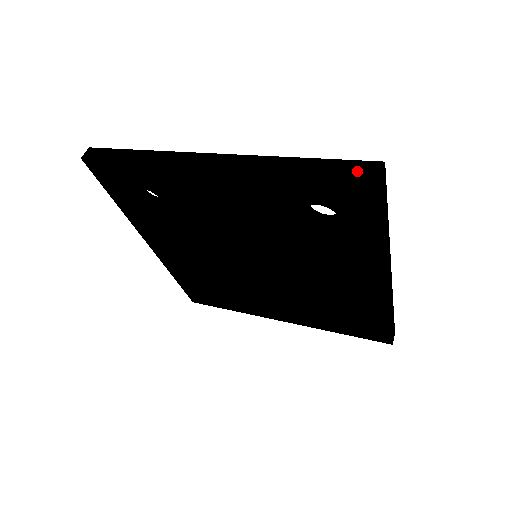
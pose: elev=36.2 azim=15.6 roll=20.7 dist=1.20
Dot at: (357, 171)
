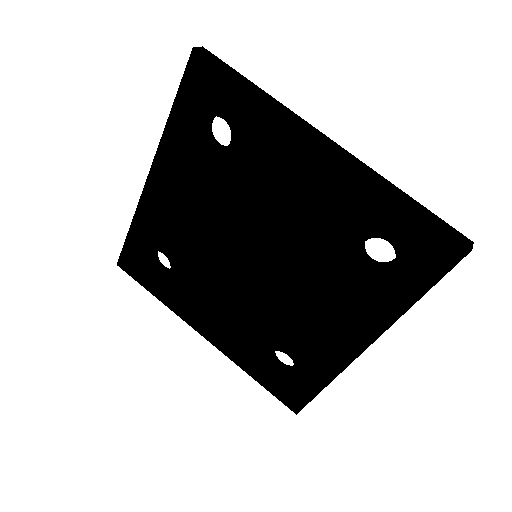
Dot at: (454, 234)
